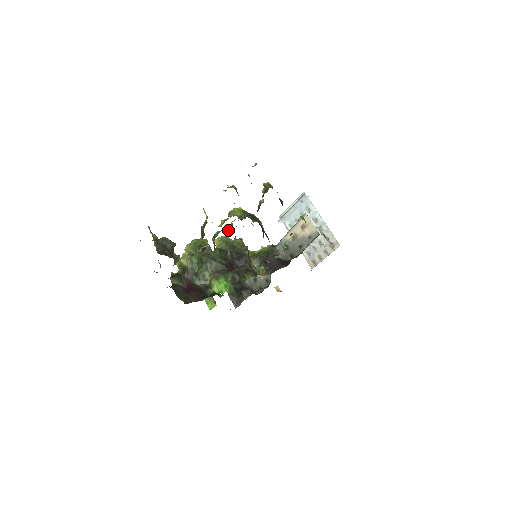
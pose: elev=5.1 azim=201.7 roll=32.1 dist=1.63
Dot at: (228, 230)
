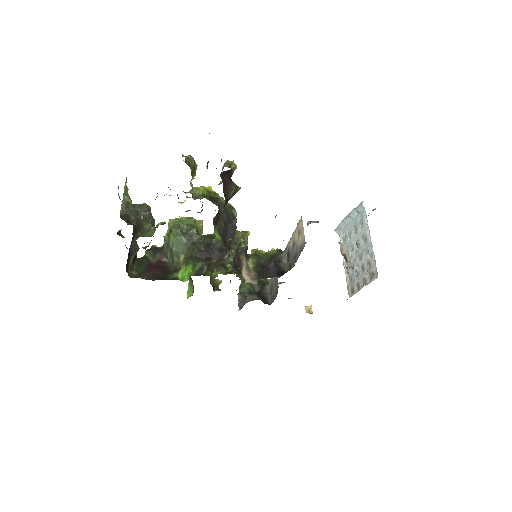
Dot at: (201, 211)
